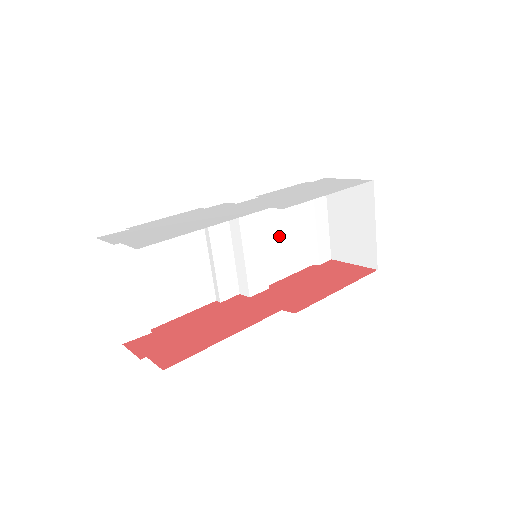
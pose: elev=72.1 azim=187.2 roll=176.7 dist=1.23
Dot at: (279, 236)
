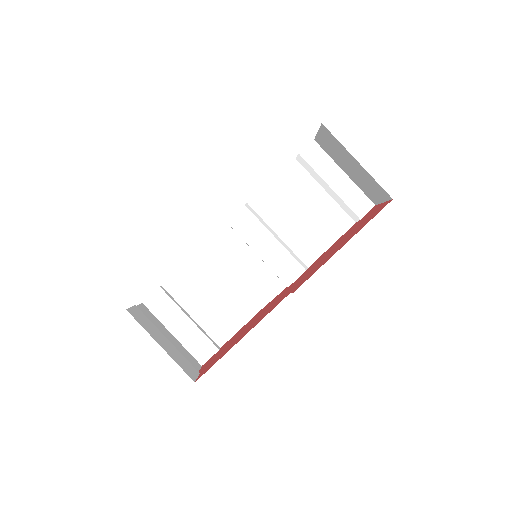
Dot at: (294, 220)
